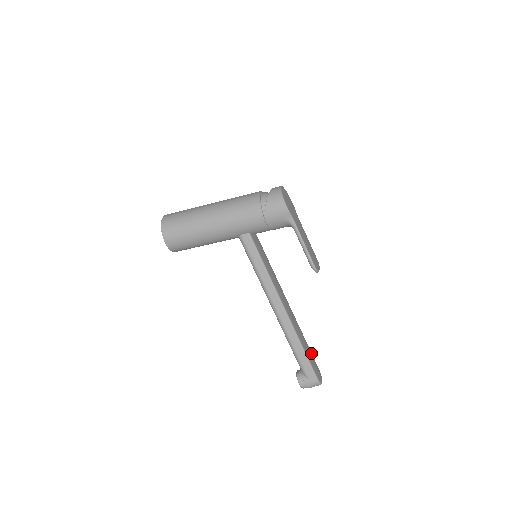
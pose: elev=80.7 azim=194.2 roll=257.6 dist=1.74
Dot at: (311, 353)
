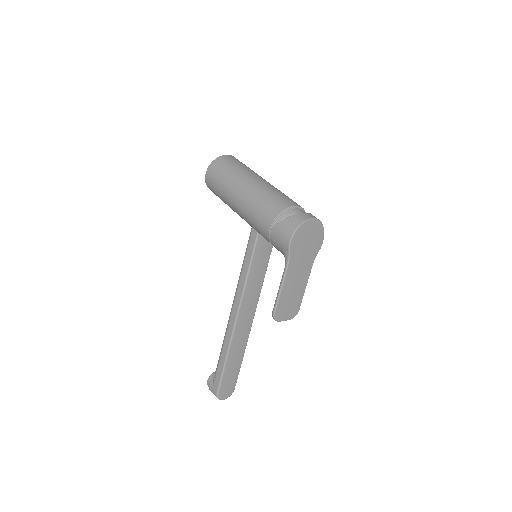
Dot at: (238, 371)
